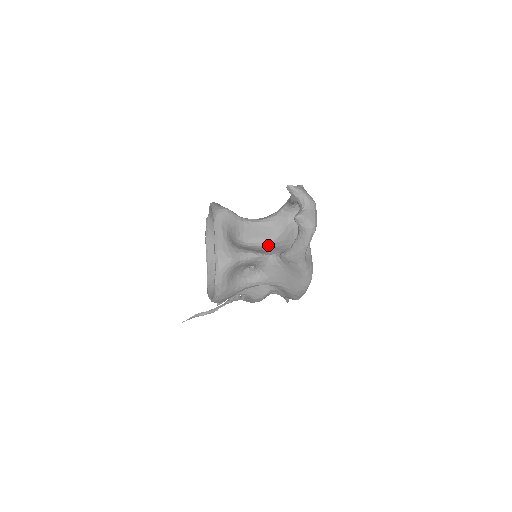
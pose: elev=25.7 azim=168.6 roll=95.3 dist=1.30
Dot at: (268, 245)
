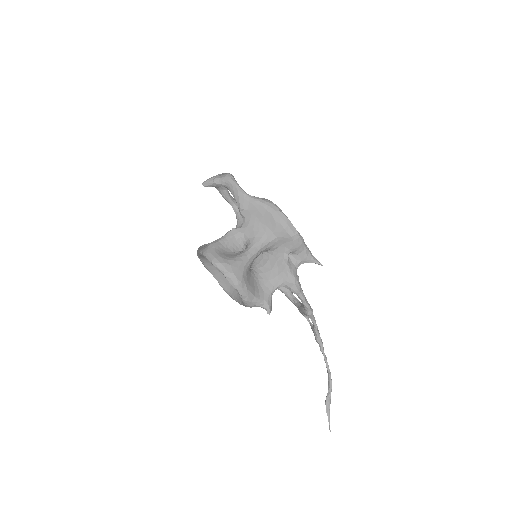
Dot at: occluded
